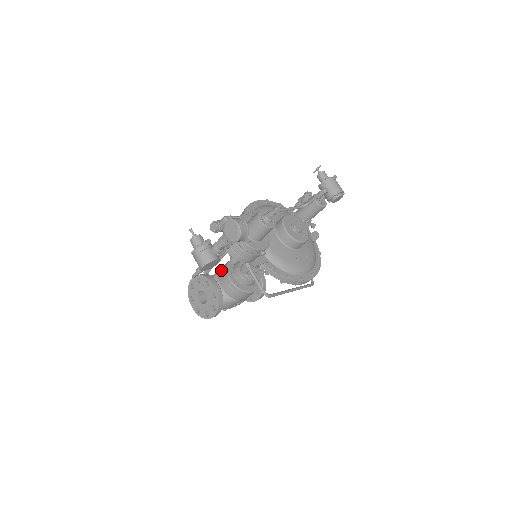
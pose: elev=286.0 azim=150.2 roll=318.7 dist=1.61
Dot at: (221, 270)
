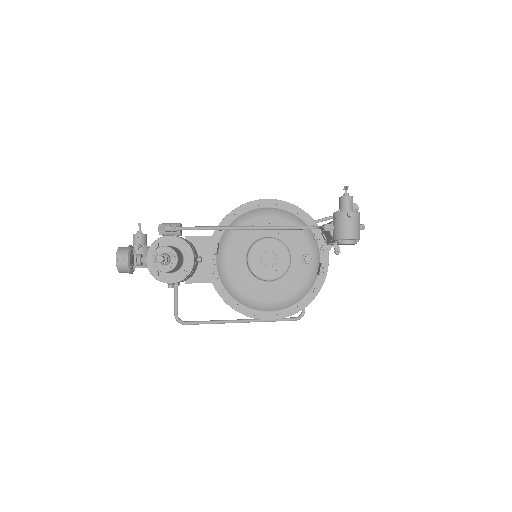
Dot at: occluded
